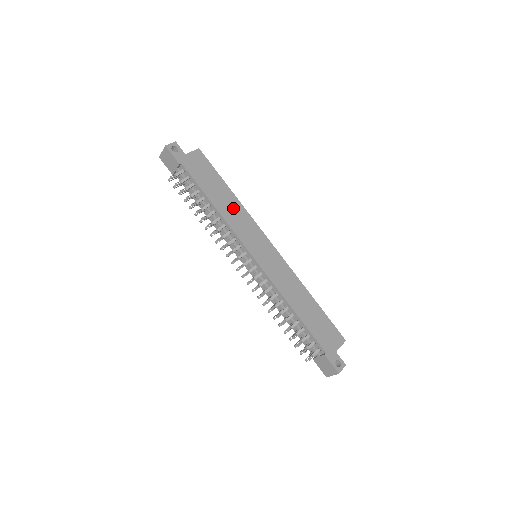
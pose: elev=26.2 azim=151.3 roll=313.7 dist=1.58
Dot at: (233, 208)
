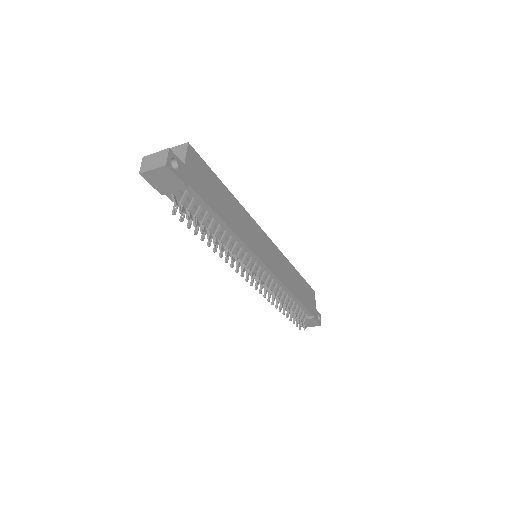
Dot at: (238, 215)
